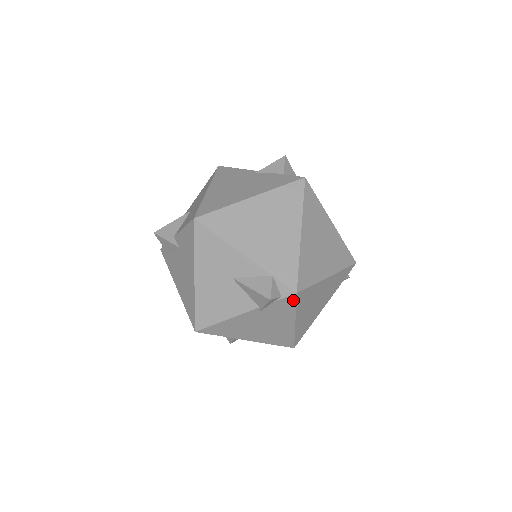
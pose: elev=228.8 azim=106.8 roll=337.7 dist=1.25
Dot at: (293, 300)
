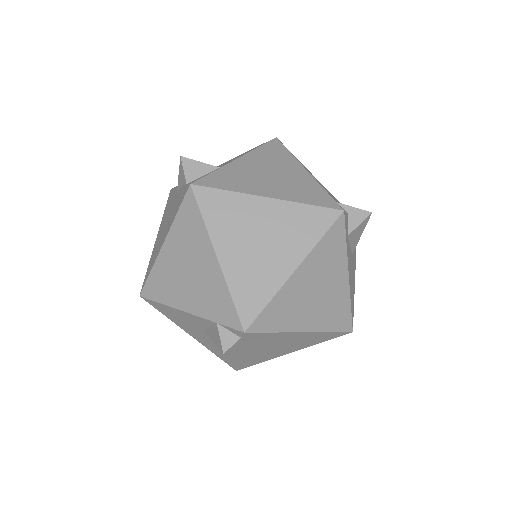
Dot at: (256, 334)
